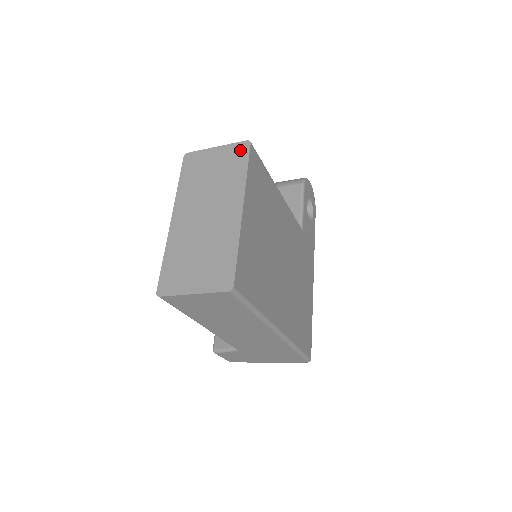
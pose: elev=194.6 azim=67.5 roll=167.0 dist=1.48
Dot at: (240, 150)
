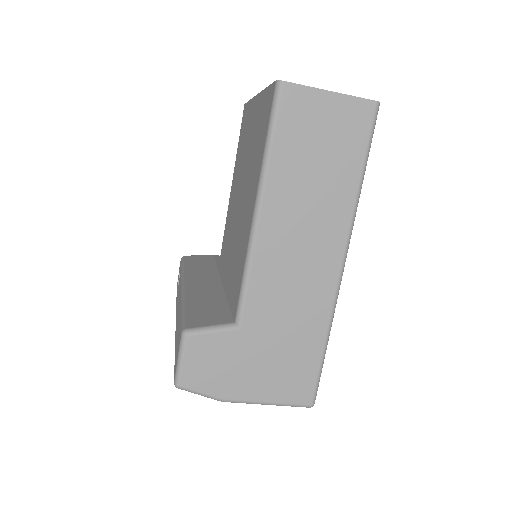
Dot at: occluded
